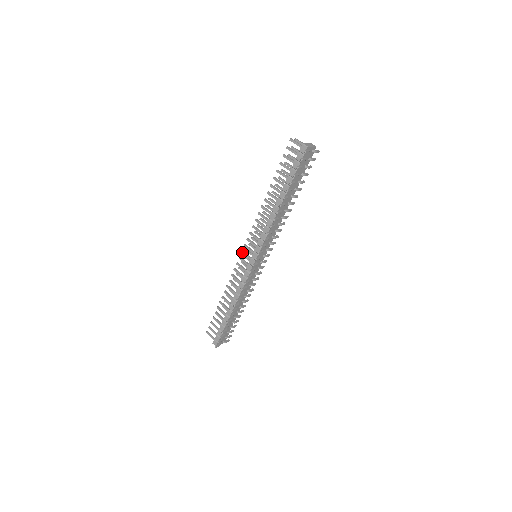
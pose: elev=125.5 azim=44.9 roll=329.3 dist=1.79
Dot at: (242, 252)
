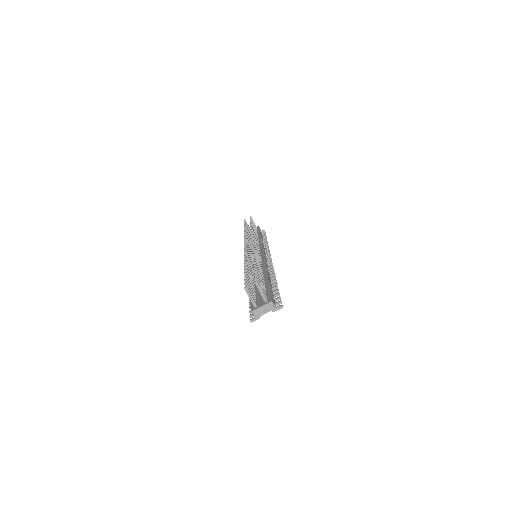
Dot at: occluded
